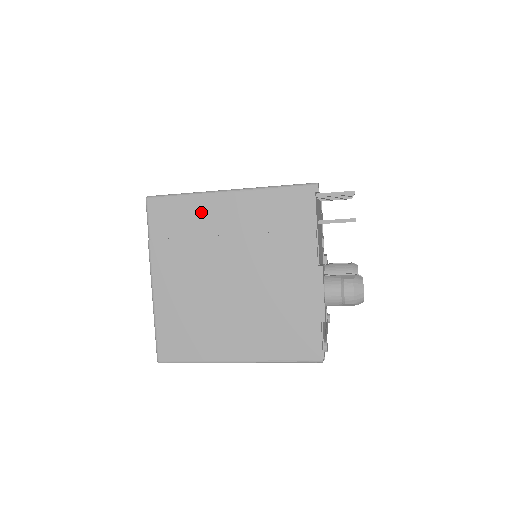
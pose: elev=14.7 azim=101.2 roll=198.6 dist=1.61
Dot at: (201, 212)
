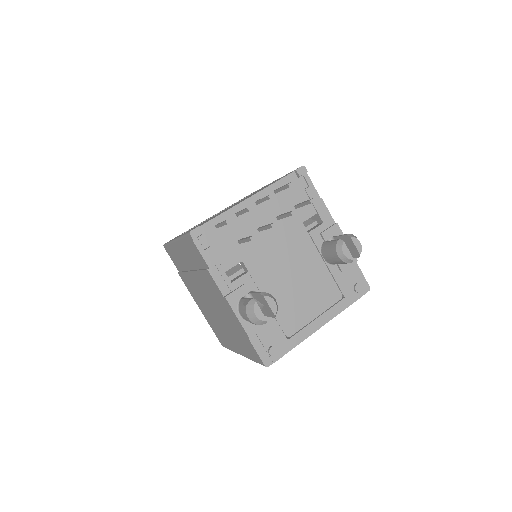
Dot at: (177, 255)
